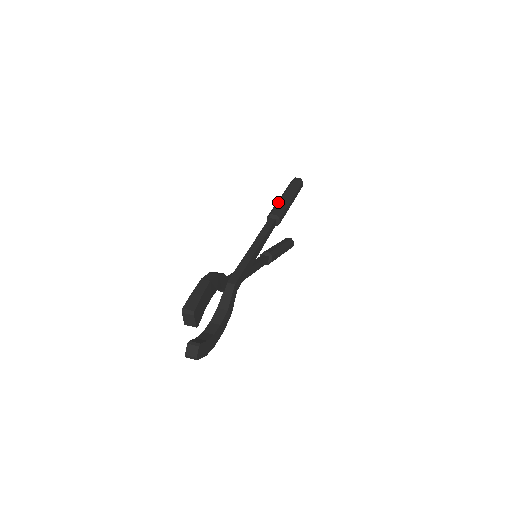
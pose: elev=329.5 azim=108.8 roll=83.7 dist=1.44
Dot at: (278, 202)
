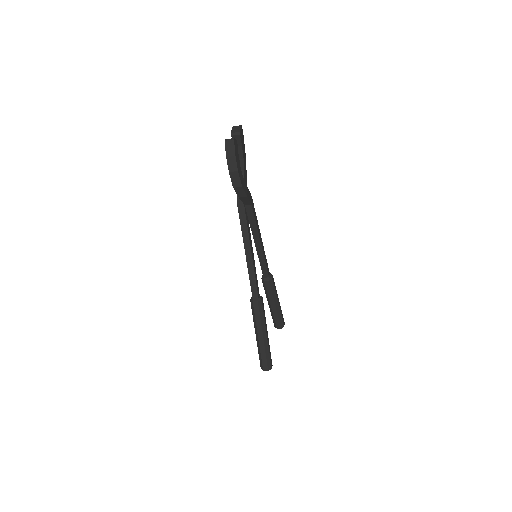
Dot at: occluded
